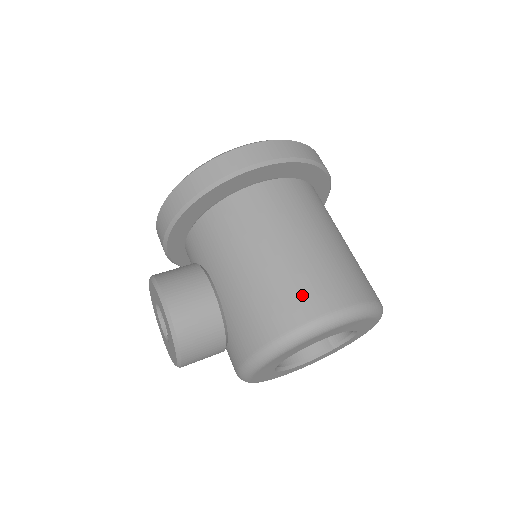
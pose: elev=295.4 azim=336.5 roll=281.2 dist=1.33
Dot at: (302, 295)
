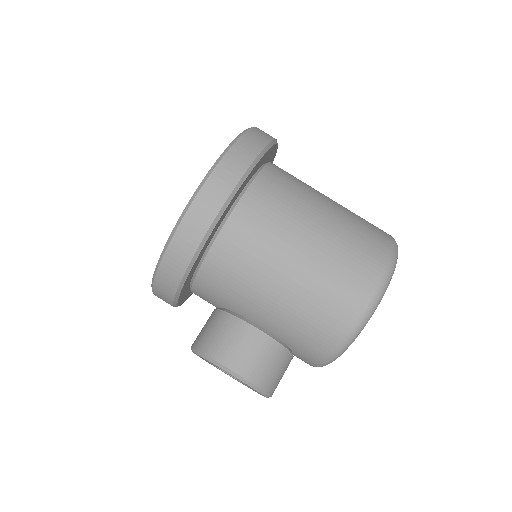
Dot at: (343, 292)
